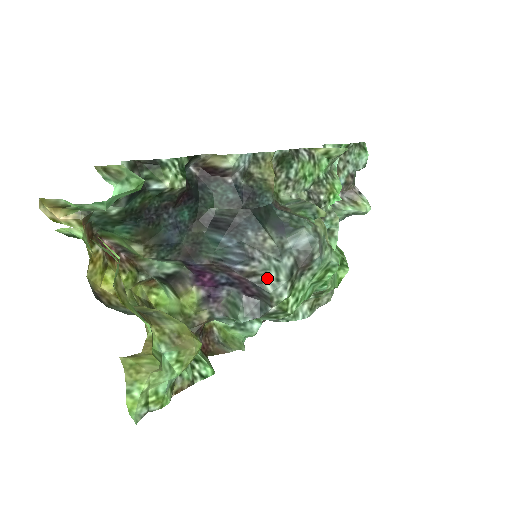
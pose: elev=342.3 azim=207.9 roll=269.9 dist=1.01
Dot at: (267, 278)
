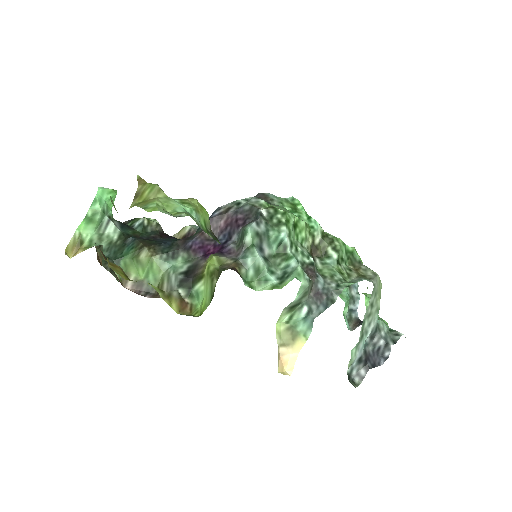
Dot at: (239, 204)
